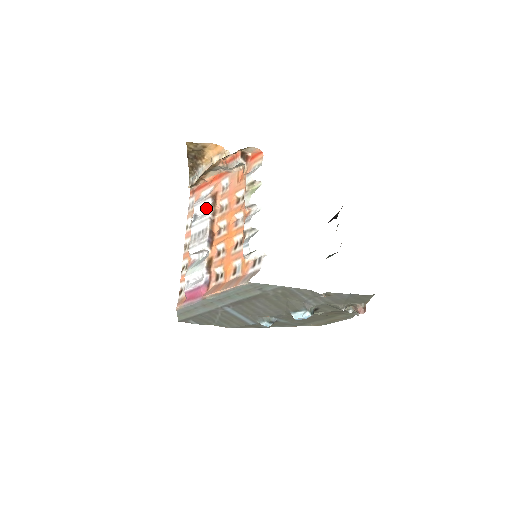
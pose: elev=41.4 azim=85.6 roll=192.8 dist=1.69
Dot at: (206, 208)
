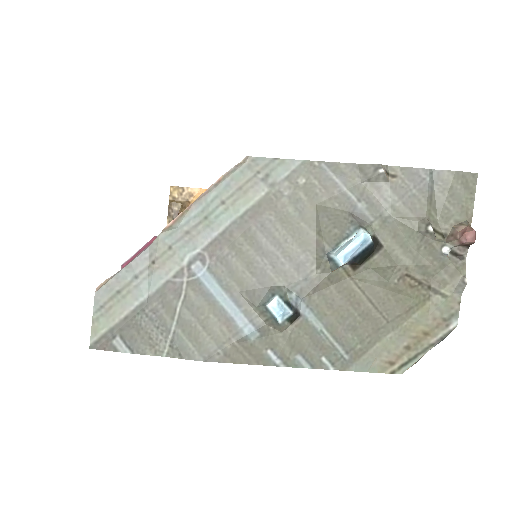
Dot at: occluded
